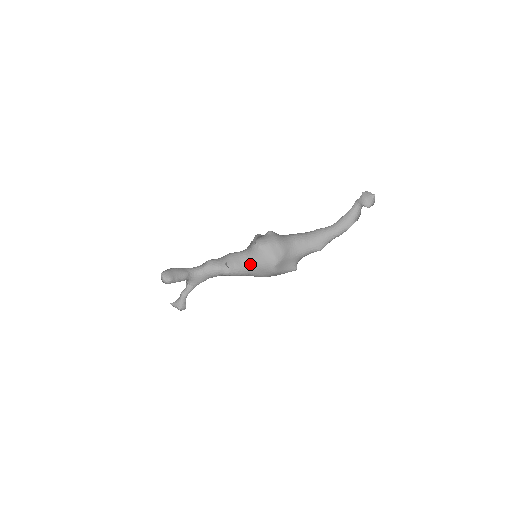
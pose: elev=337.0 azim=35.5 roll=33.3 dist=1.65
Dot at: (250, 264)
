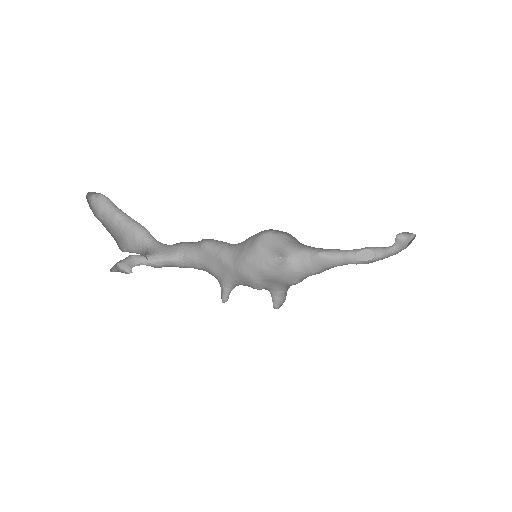
Dot at: (240, 243)
